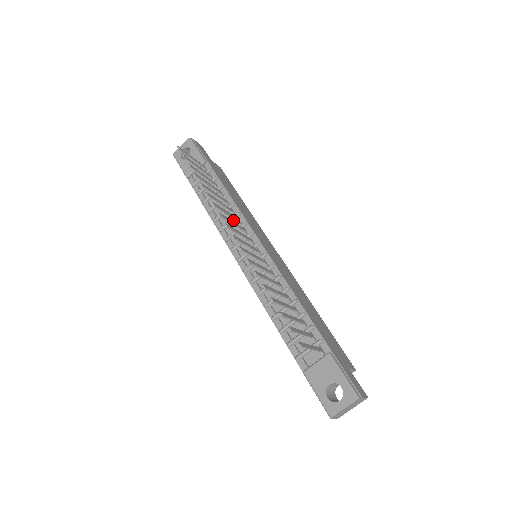
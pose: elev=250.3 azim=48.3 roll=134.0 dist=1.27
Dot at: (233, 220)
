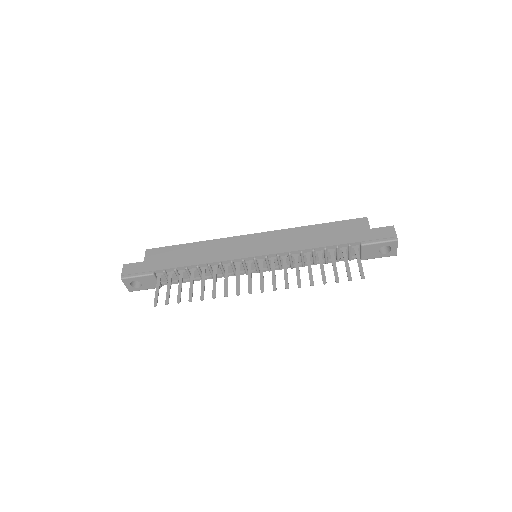
Dot at: (223, 268)
